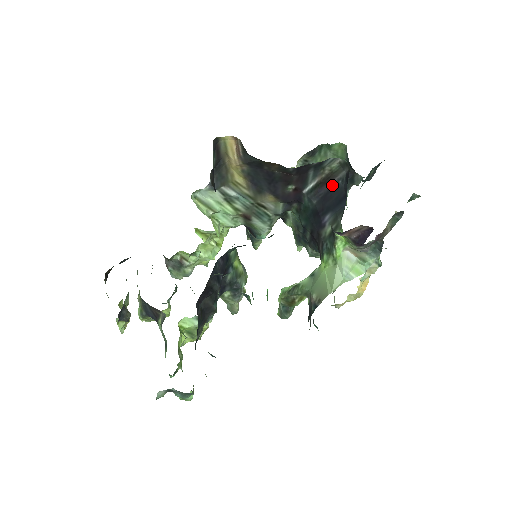
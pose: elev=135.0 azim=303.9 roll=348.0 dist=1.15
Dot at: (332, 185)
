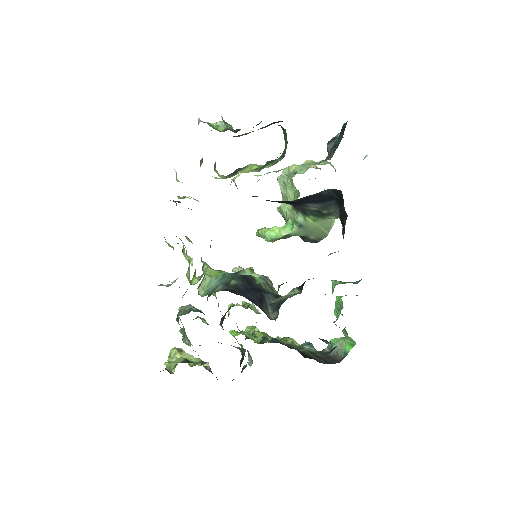
Dot at: (314, 195)
